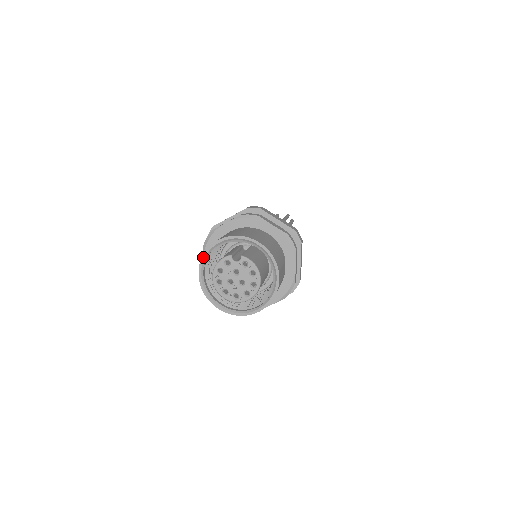
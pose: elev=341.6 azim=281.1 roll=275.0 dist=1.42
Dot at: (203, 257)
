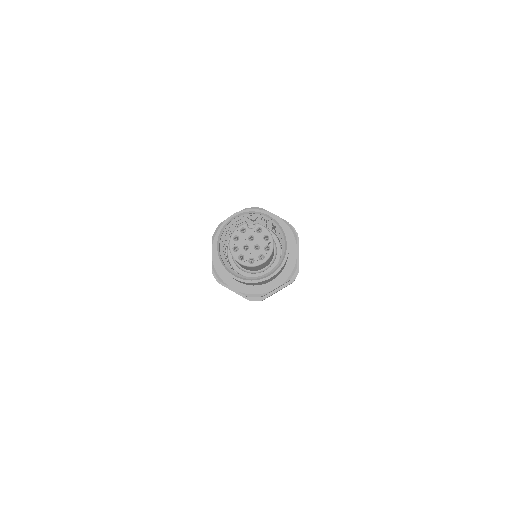
Dot at: (219, 230)
